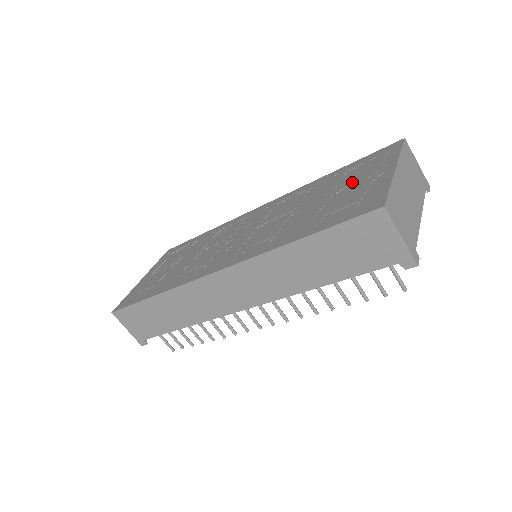
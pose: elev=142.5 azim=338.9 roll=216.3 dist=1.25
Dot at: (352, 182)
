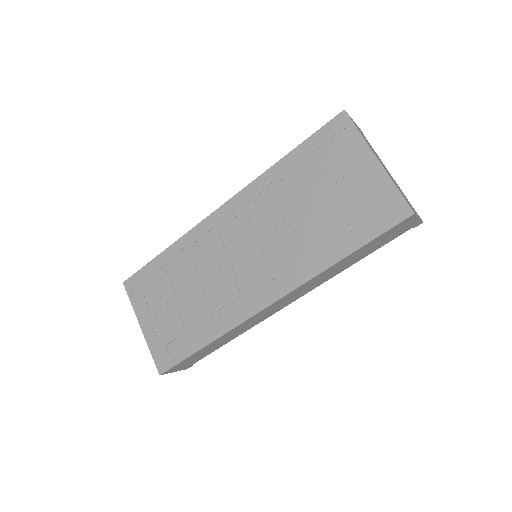
Dot at: (336, 177)
